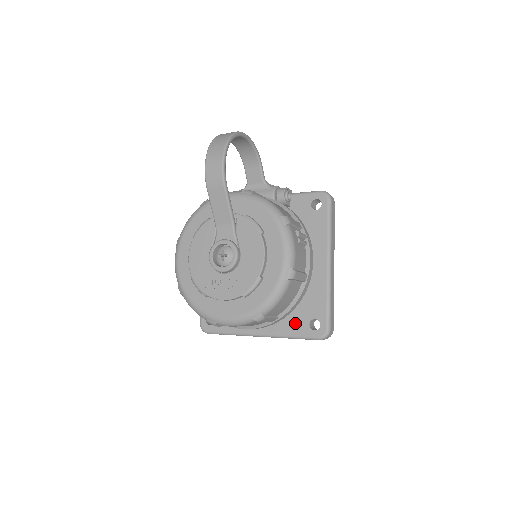
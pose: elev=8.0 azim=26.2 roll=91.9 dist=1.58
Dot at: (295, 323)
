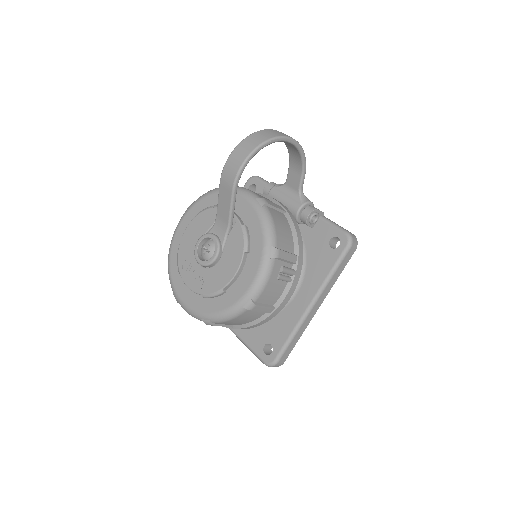
Dot at: (255, 336)
